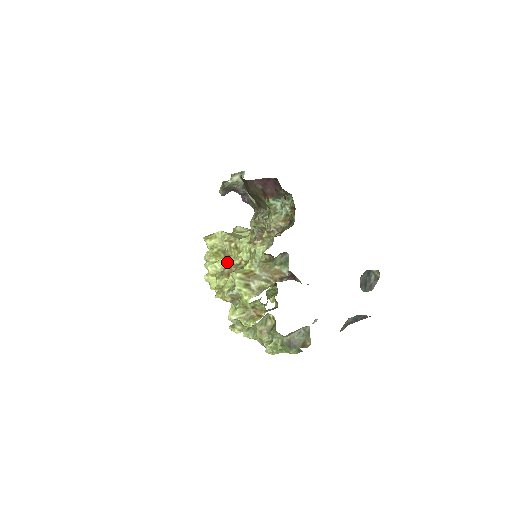
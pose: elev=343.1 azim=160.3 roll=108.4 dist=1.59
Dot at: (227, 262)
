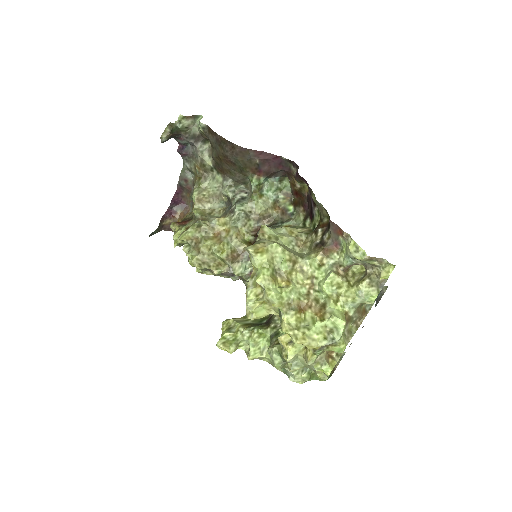
Dot at: (294, 291)
